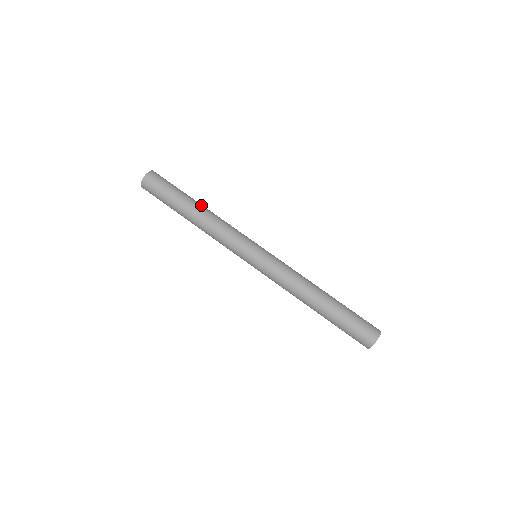
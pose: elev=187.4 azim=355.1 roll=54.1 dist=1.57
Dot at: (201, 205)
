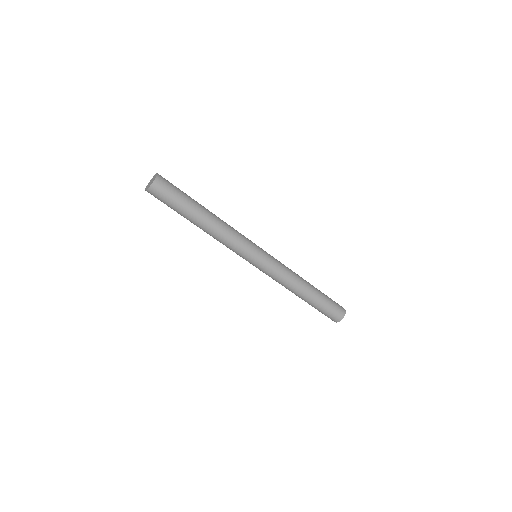
Dot at: occluded
